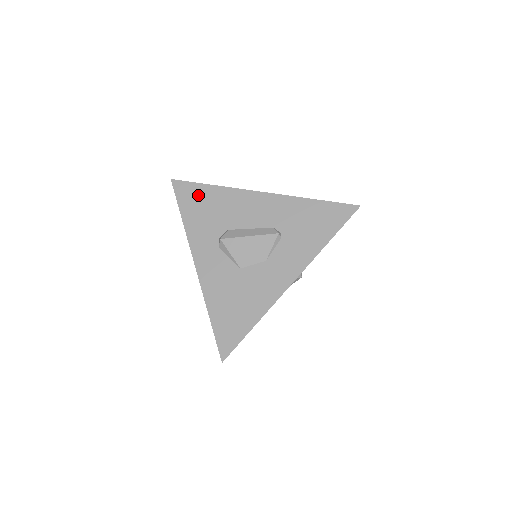
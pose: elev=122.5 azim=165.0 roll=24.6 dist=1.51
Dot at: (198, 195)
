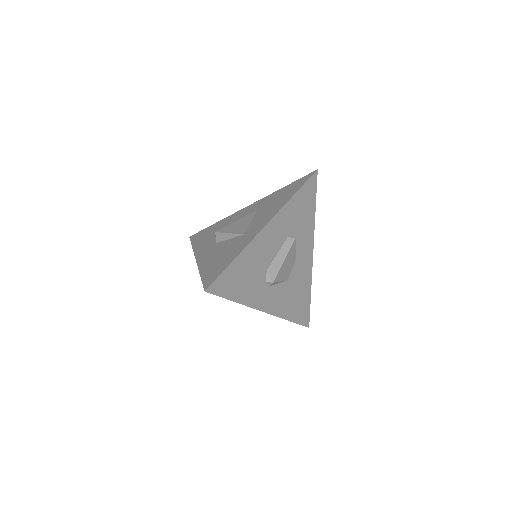
Dot at: (233, 276)
